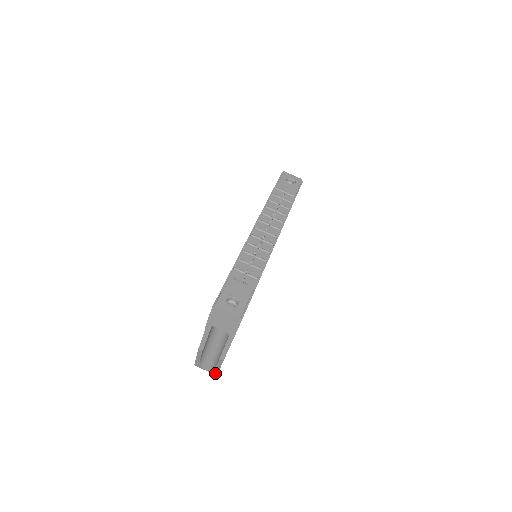
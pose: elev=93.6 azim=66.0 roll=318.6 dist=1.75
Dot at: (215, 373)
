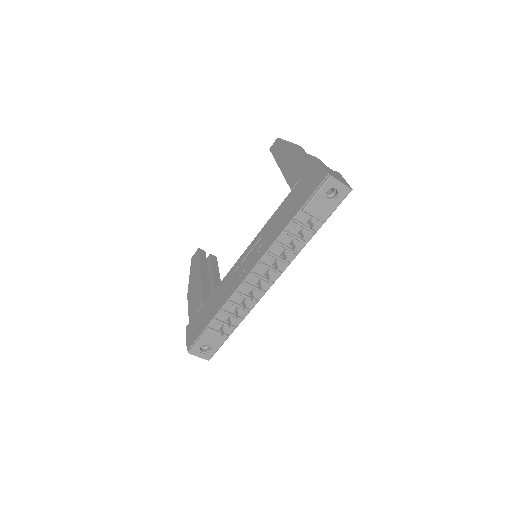
Dot at: occluded
